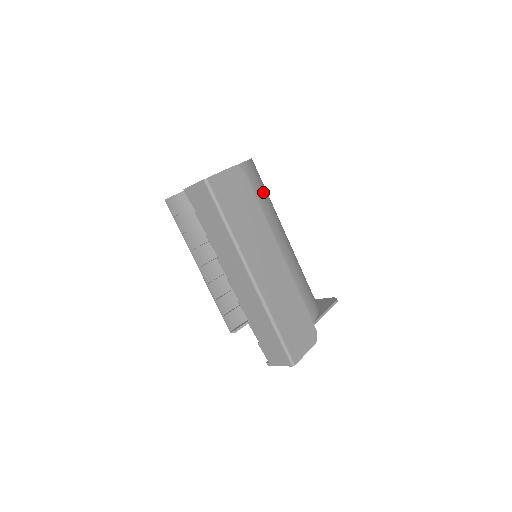
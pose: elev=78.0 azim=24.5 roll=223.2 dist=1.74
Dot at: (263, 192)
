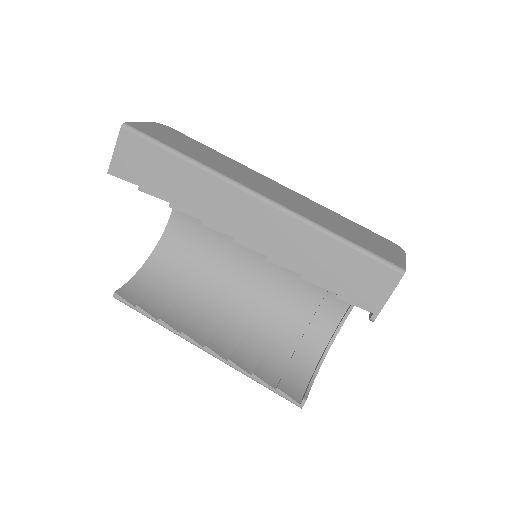
Dot at: occluded
